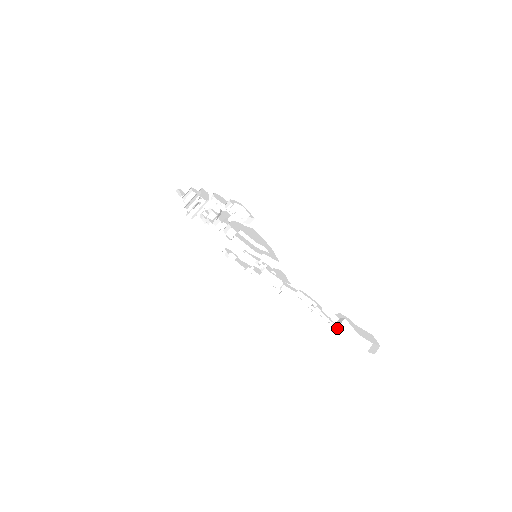
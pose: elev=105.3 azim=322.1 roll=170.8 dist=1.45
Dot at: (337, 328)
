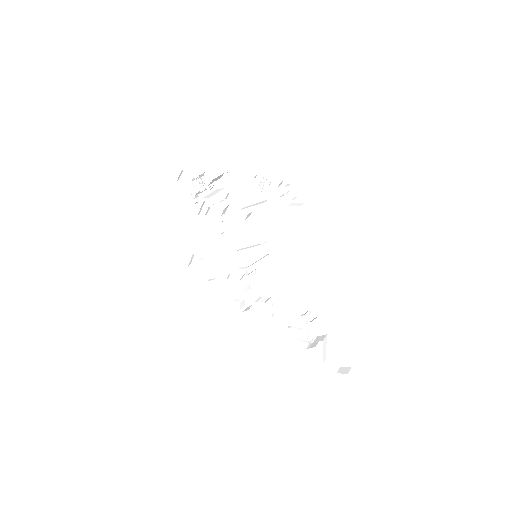
Dot at: (312, 347)
